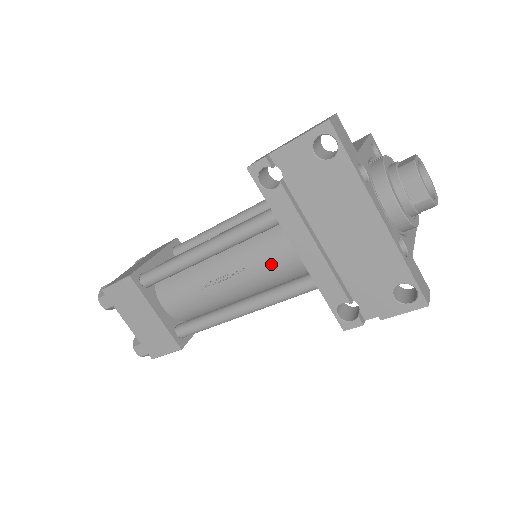
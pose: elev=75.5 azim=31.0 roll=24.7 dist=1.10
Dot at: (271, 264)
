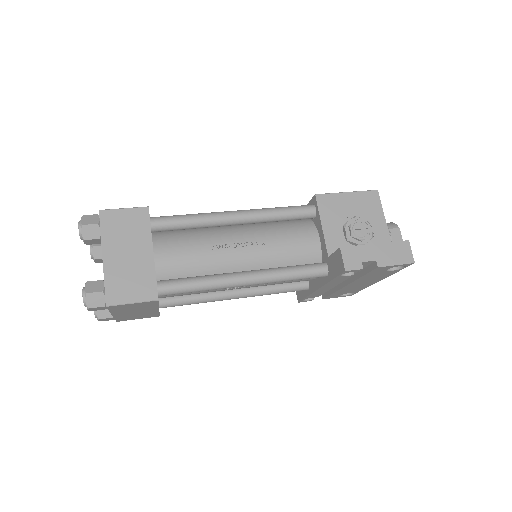
Dot at: occluded
